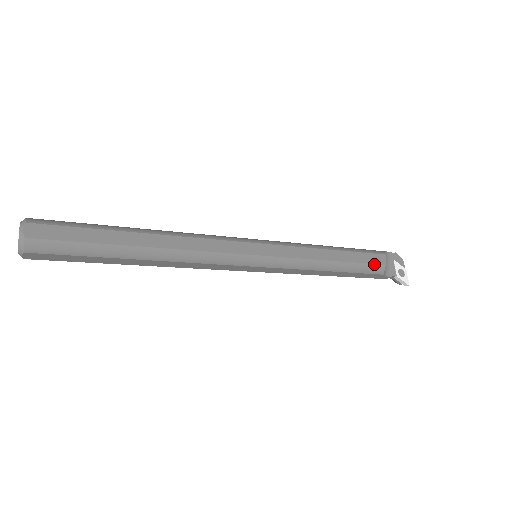
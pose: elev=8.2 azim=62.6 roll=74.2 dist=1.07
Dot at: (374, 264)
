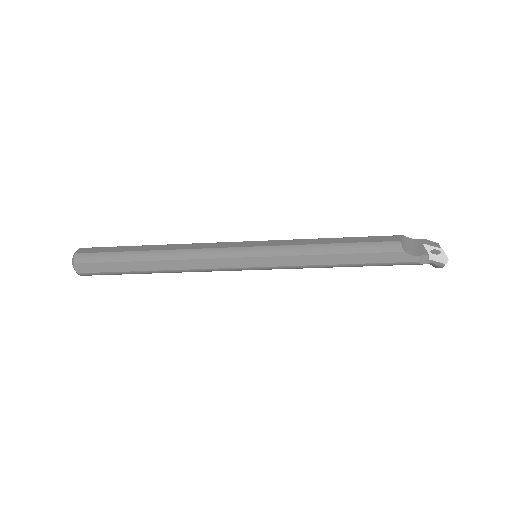
Dot at: (385, 242)
